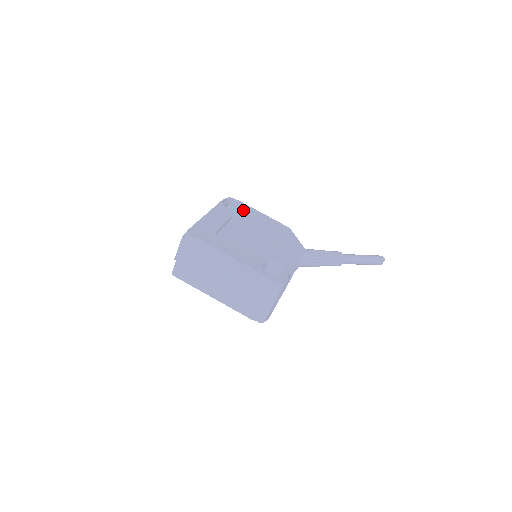
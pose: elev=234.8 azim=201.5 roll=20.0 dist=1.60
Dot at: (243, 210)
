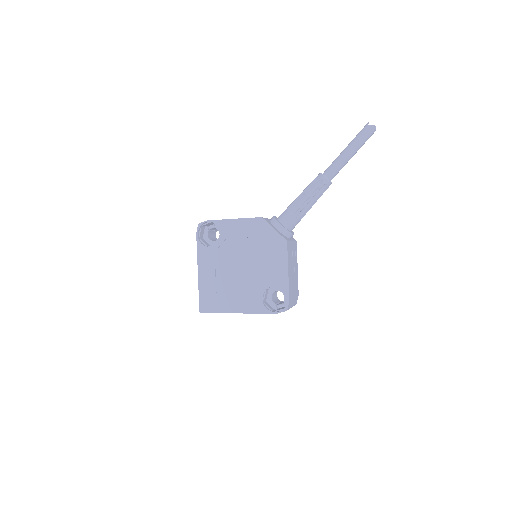
Dot at: occluded
